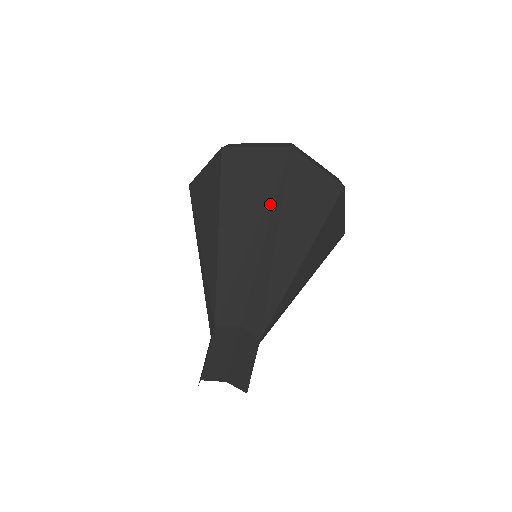
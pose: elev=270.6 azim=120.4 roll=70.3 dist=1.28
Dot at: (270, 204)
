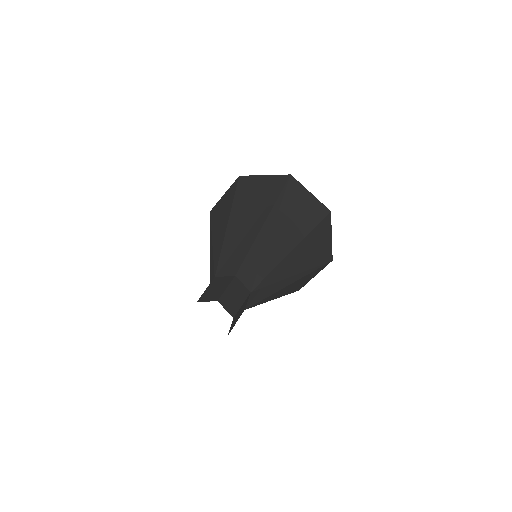
Dot at: (270, 205)
